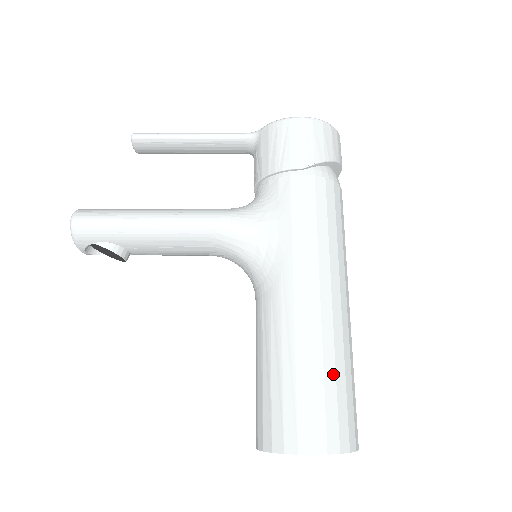
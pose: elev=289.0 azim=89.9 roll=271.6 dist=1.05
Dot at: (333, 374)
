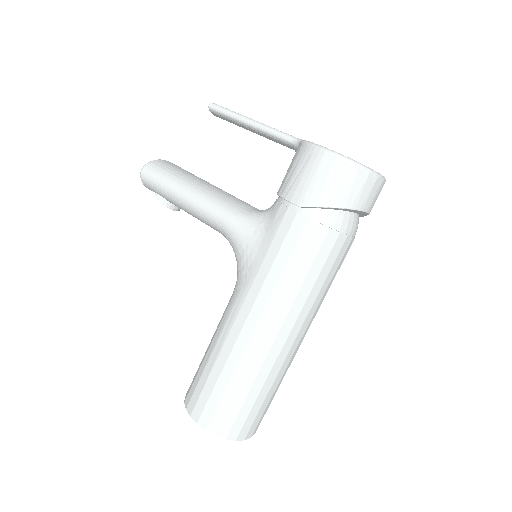
Dot at: (237, 385)
